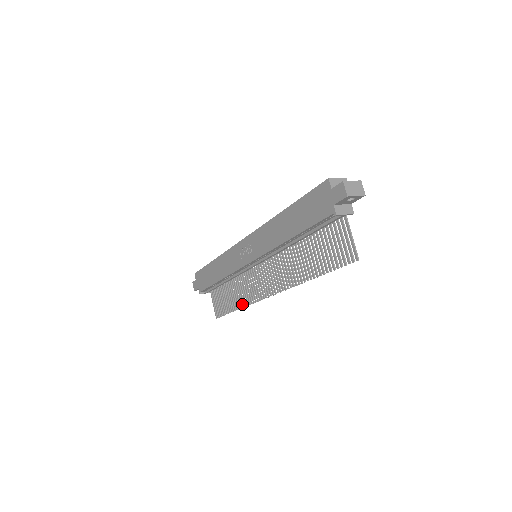
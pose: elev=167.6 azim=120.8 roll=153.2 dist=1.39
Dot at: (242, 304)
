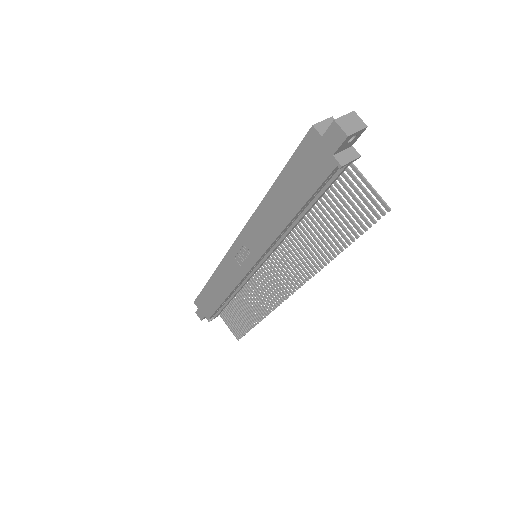
Dot at: (261, 315)
